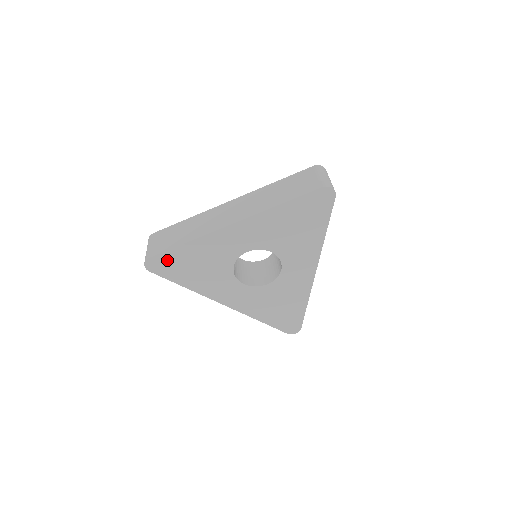
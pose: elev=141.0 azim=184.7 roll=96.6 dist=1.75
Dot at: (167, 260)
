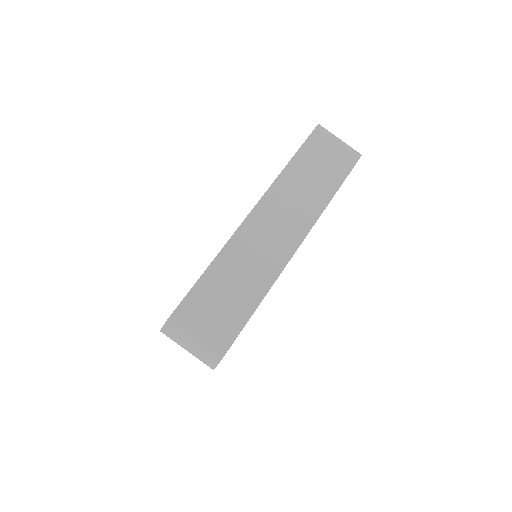
Dot at: occluded
